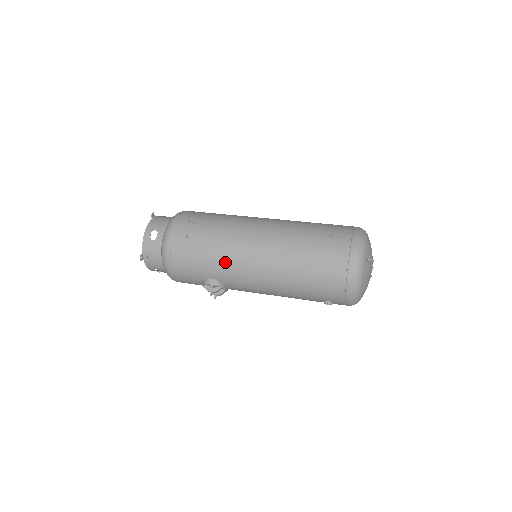
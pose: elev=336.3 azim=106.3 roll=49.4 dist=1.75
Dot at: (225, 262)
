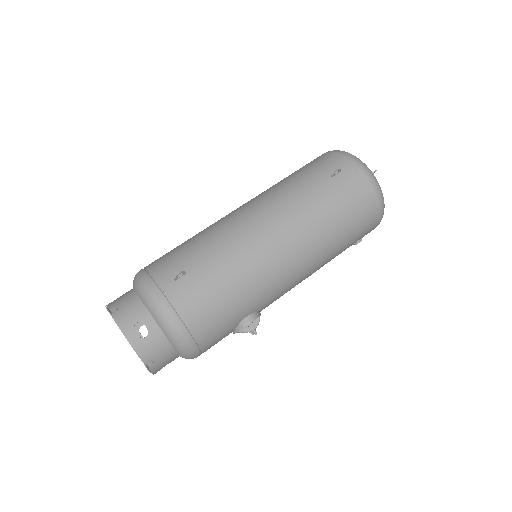
Dot at: (258, 285)
